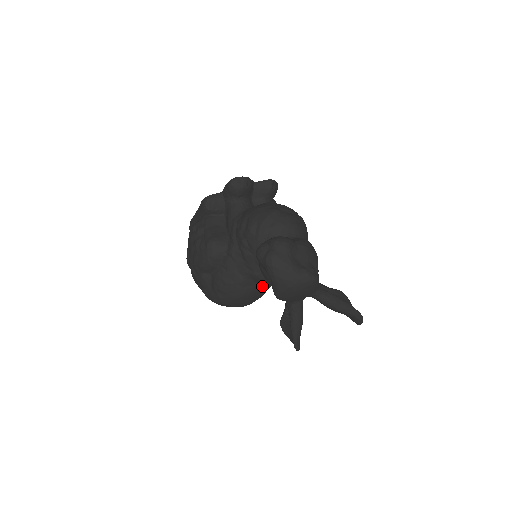
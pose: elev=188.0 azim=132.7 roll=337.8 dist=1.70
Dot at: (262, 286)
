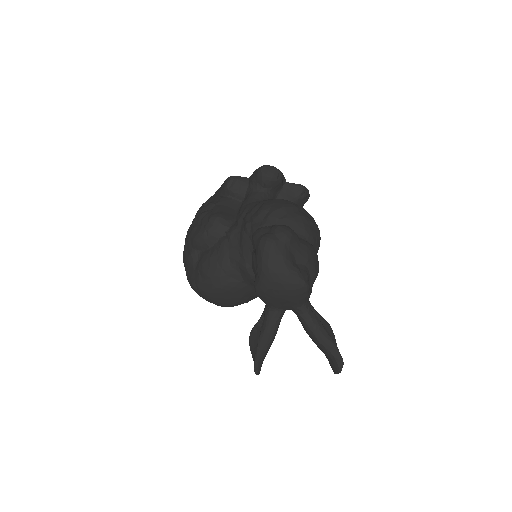
Dot at: (248, 286)
